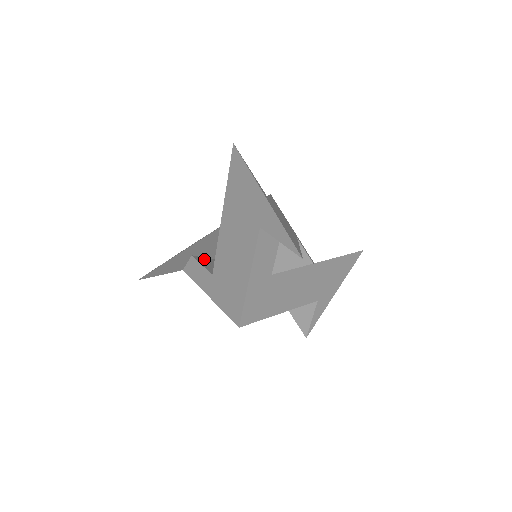
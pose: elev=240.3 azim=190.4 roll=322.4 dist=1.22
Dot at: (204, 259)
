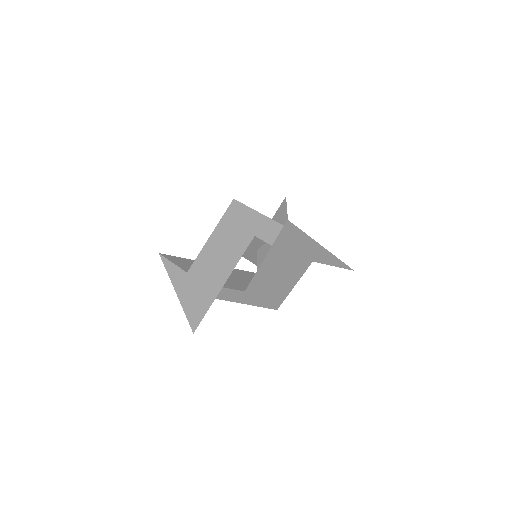
Dot at: occluded
